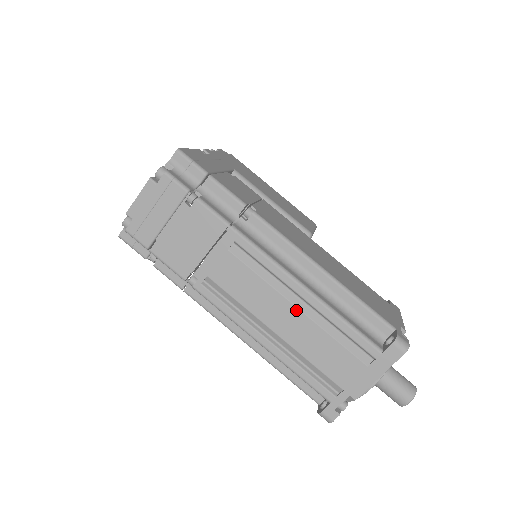
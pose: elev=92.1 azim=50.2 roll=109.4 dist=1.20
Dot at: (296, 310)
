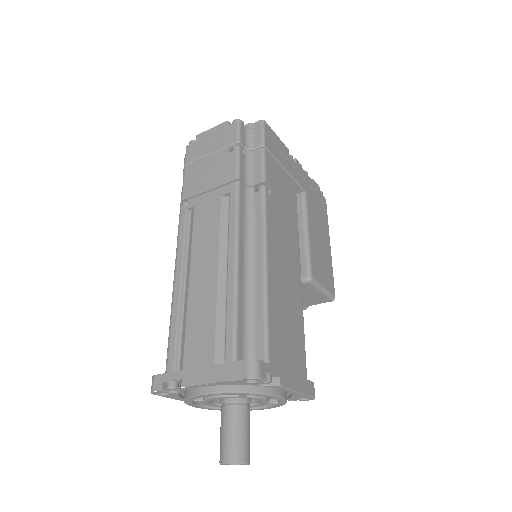
Dot at: (216, 273)
